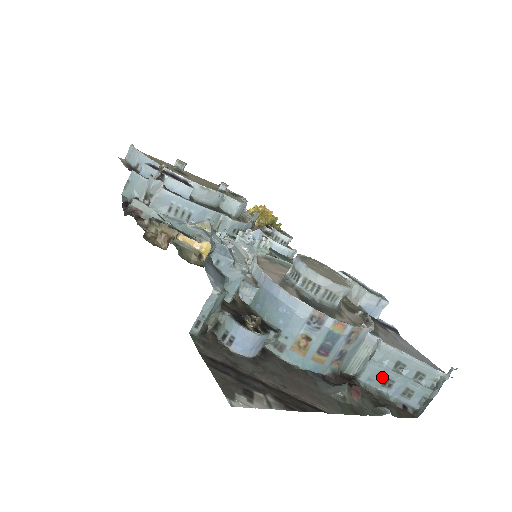
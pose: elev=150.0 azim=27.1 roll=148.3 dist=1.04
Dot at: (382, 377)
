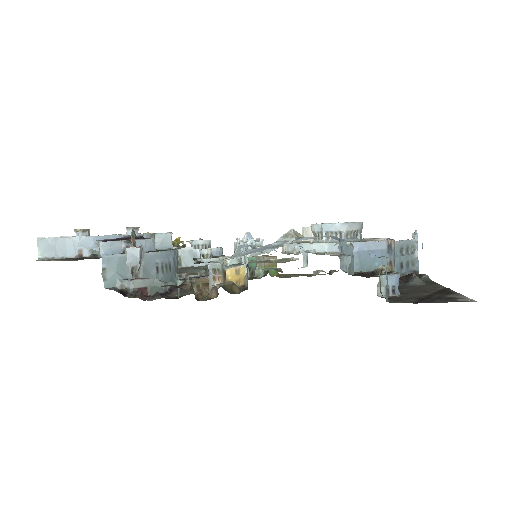
Dot at: (399, 264)
